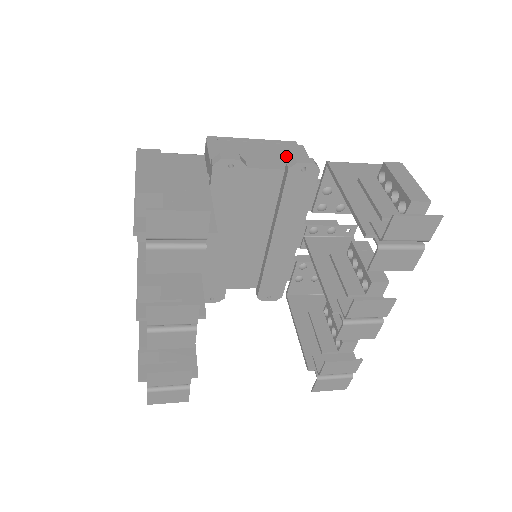
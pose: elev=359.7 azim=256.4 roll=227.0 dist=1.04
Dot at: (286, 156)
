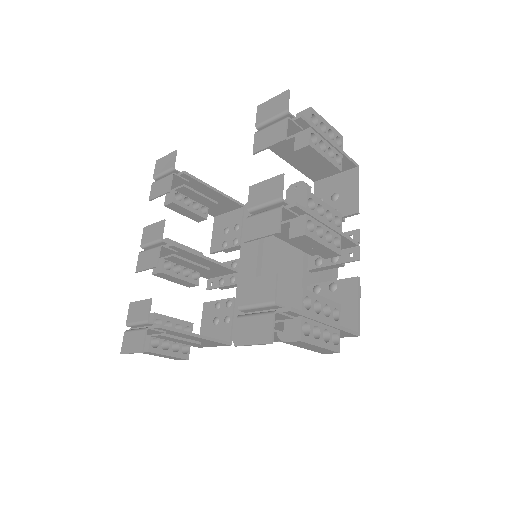
Dot at: occluded
